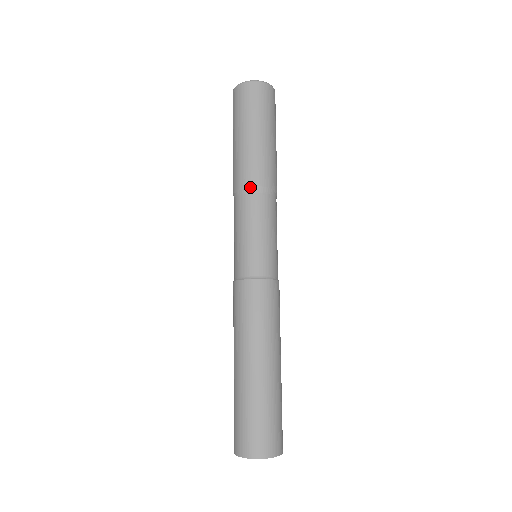
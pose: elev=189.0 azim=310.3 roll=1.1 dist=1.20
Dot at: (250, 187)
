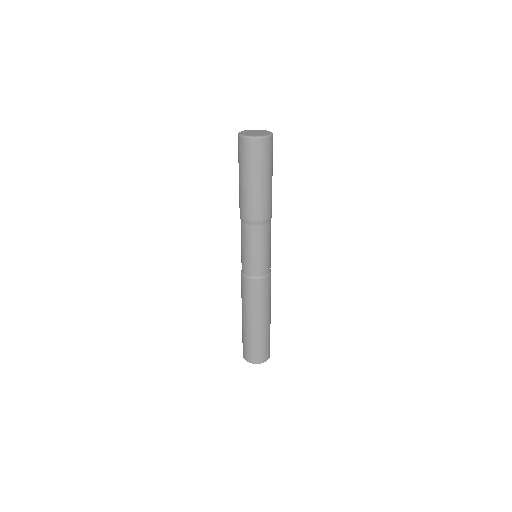
Dot at: (243, 219)
